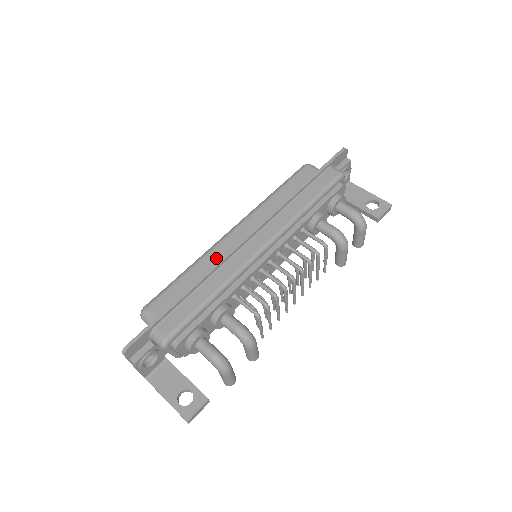
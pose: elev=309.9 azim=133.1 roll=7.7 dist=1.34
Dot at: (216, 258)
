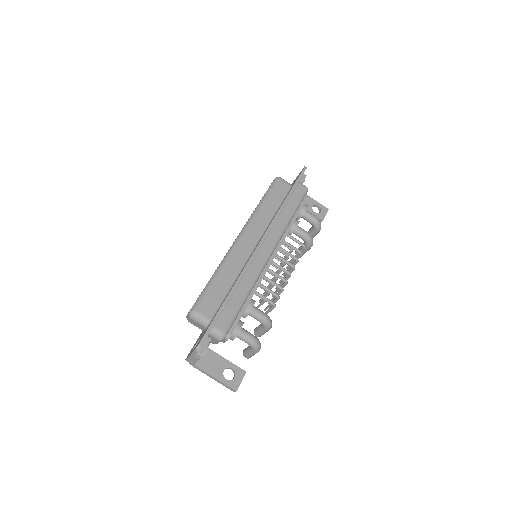
Dot at: (237, 262)
